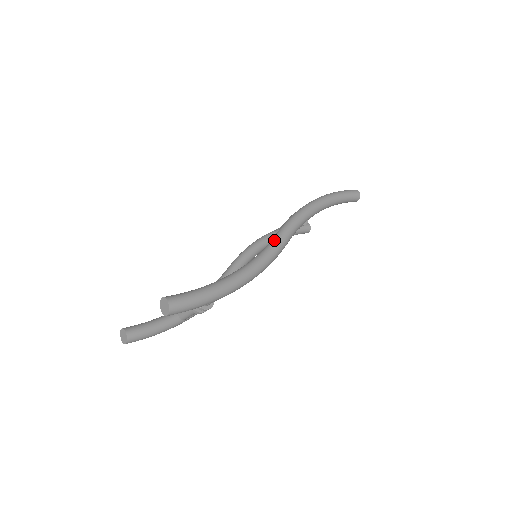
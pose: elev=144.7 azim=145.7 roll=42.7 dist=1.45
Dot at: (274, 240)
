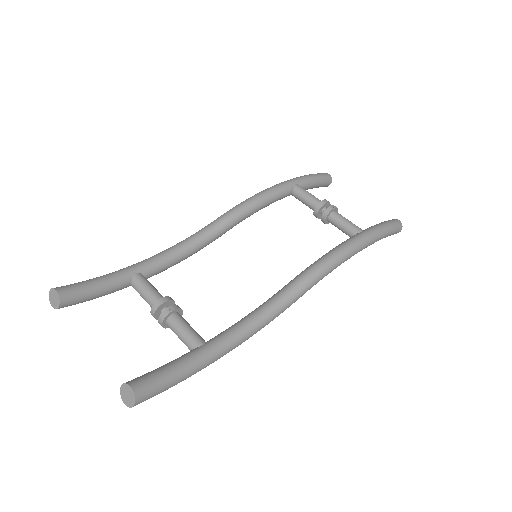
Dot at: (287, 299)
